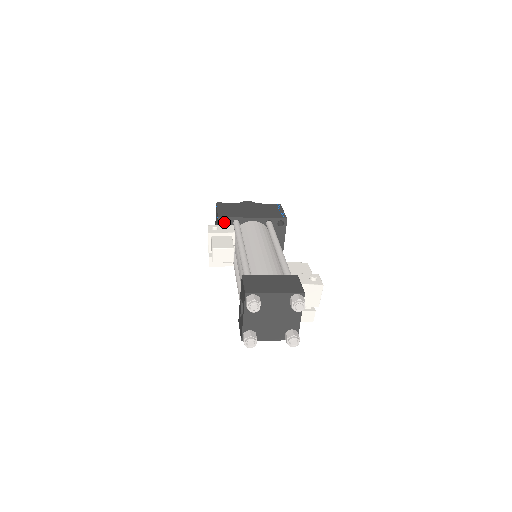
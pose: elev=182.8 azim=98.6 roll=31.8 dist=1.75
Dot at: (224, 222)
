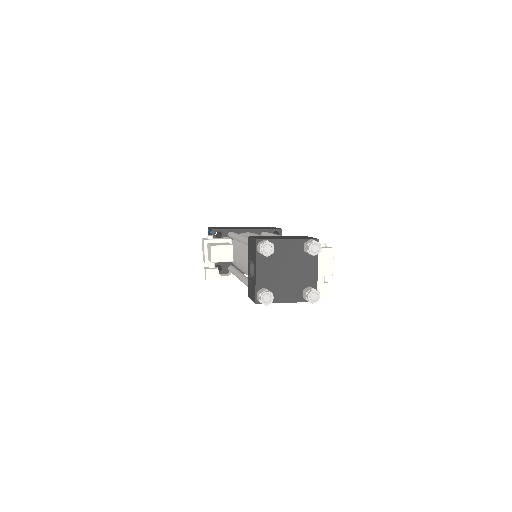
Dot at: (218, 237)
